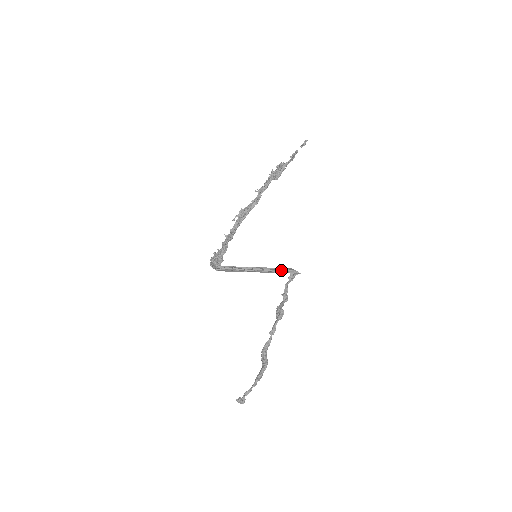
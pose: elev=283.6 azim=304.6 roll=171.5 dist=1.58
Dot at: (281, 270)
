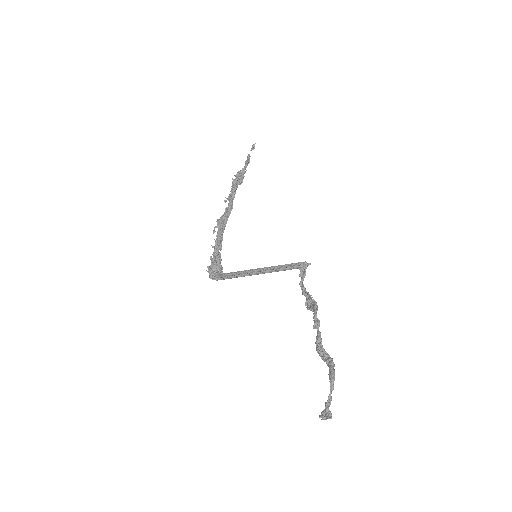
Dot at: (289, 264)
